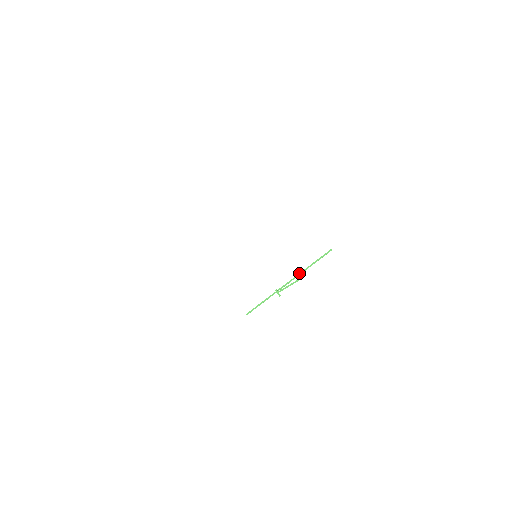
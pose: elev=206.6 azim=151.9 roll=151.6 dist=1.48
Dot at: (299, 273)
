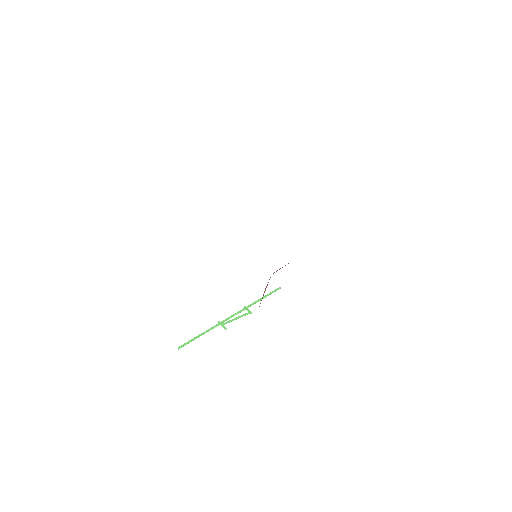
Dot at: (247, 306)
